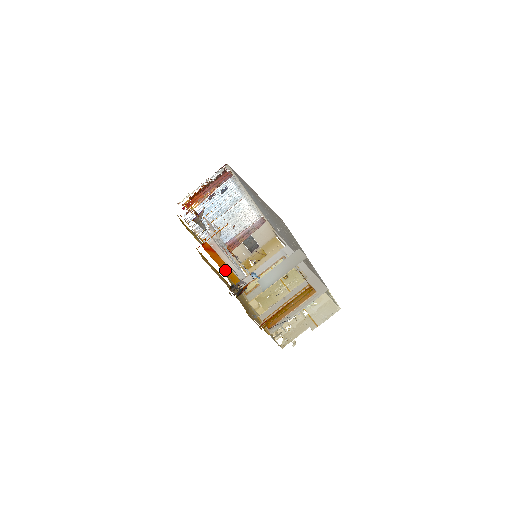
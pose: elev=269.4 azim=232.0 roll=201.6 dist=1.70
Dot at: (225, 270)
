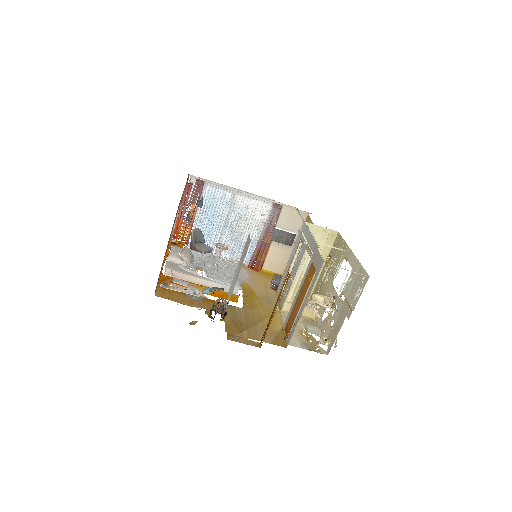
Dot at: occluded
